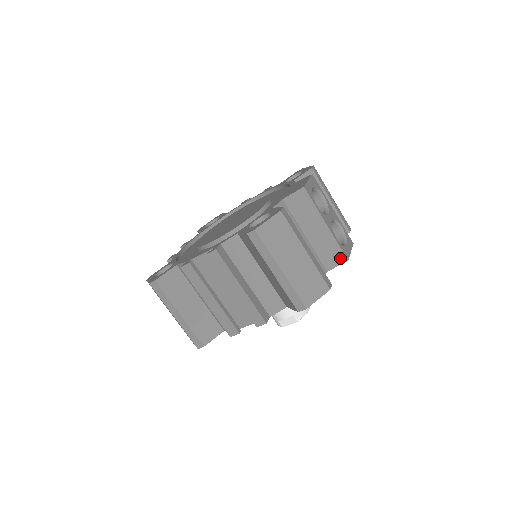
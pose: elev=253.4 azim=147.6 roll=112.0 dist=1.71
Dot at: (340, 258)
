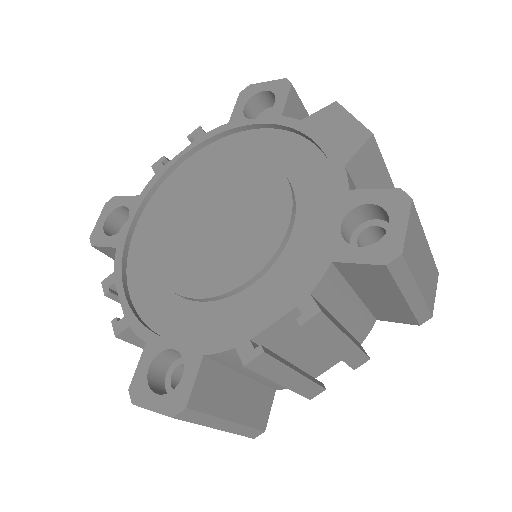
Dot at: occluded
